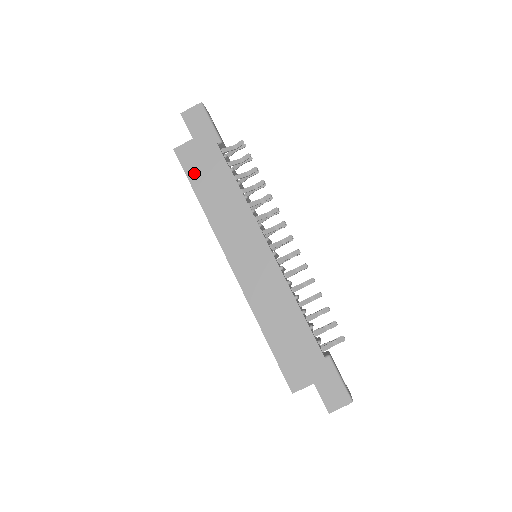
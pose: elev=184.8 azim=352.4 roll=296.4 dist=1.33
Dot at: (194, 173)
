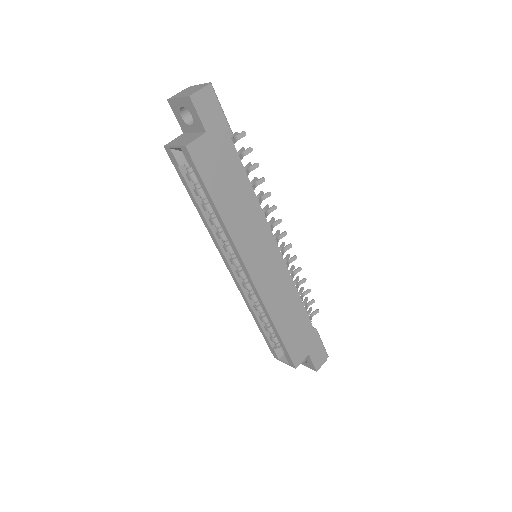
Dot at: (211, 177)
